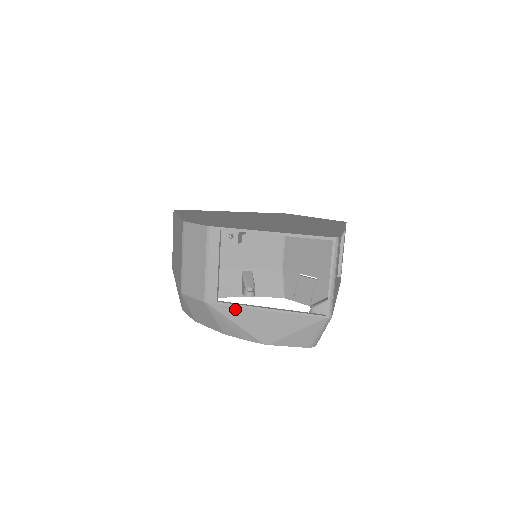
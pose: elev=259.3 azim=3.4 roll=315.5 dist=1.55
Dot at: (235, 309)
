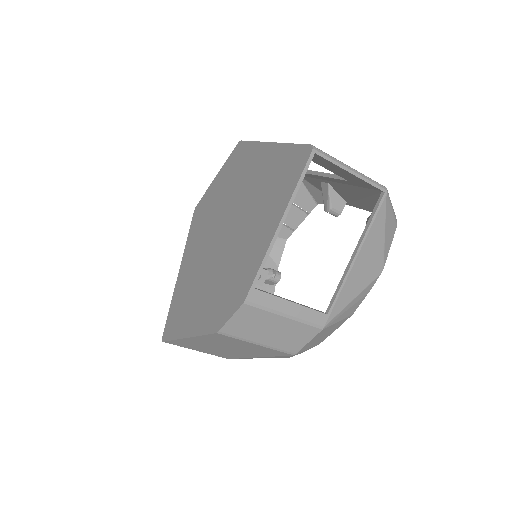
Dot at: (342, 295)
